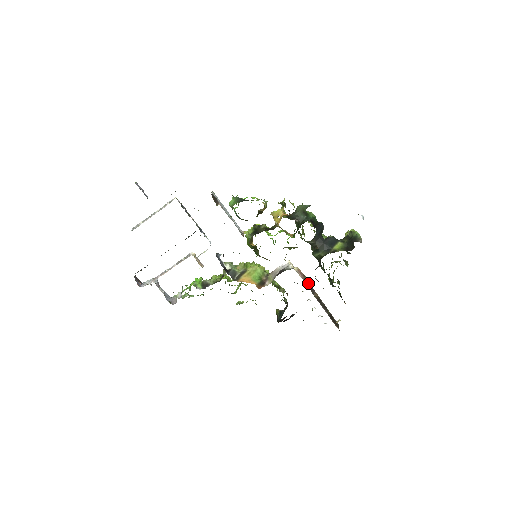
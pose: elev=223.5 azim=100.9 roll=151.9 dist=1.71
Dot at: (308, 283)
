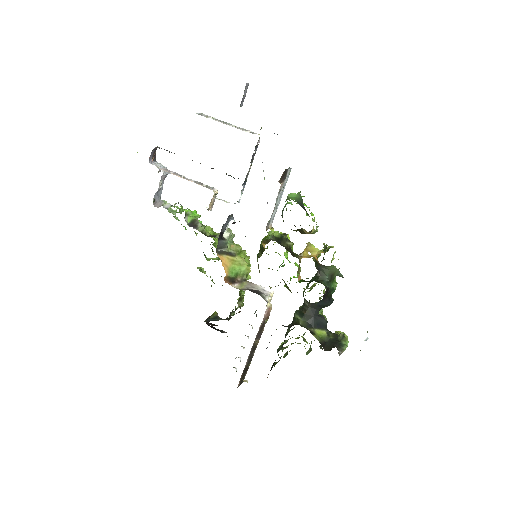
Dot at: (263, 326)
